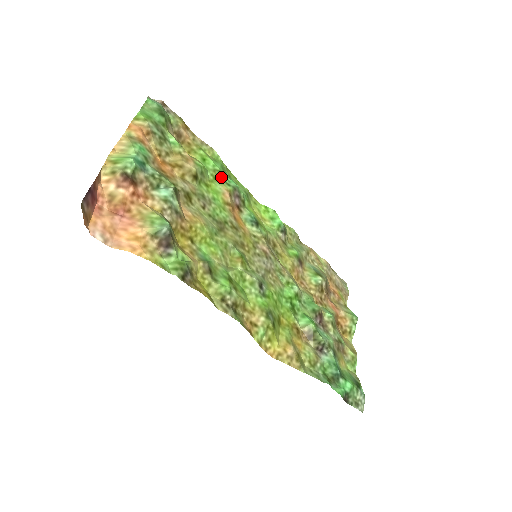
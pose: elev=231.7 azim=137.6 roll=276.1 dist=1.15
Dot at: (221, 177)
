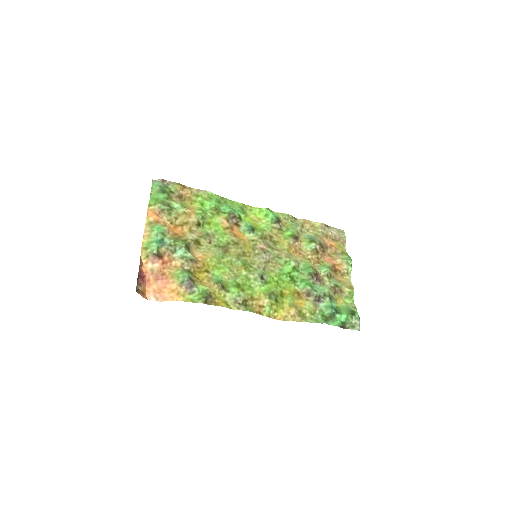
Dot at: (217, 211)
